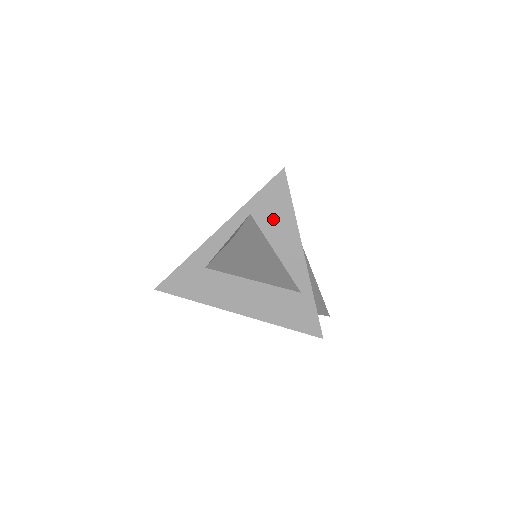
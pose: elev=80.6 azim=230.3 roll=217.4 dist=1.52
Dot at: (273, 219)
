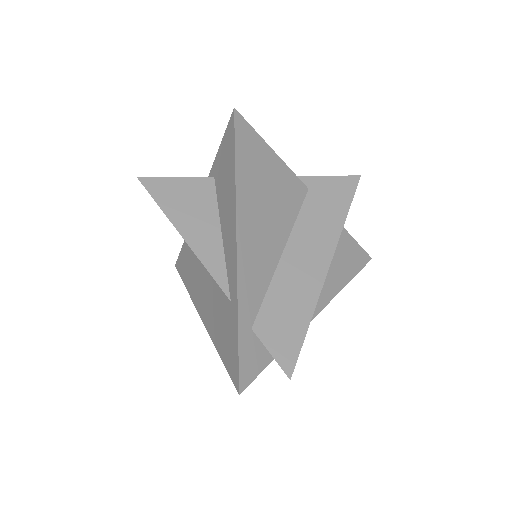
Dot at: (224, 183)
